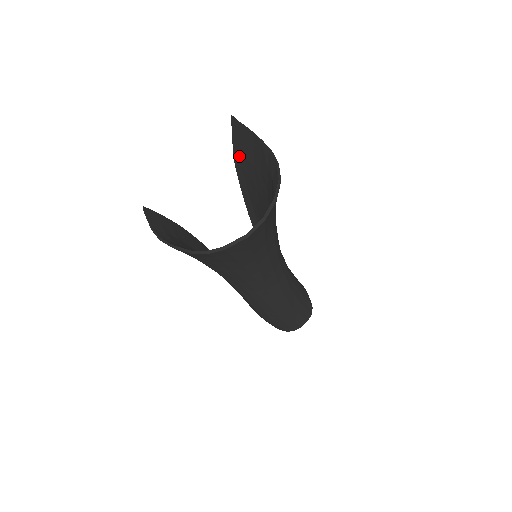
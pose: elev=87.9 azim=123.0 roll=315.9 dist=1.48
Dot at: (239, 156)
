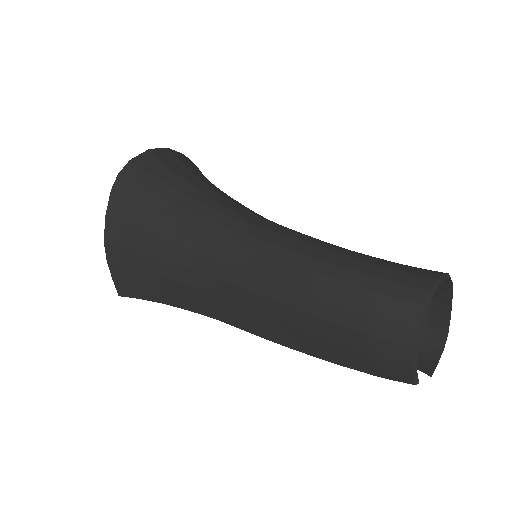
Dot at: occluded
